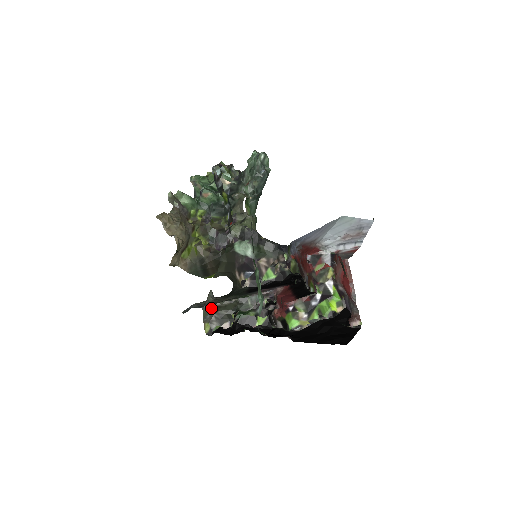
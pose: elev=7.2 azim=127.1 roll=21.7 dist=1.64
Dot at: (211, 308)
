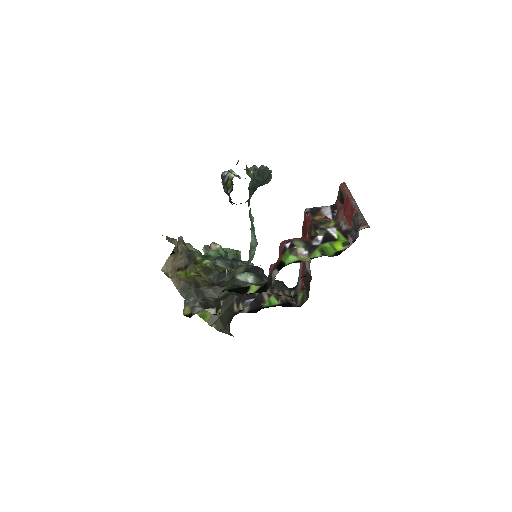
Dot at: (197, 291)
